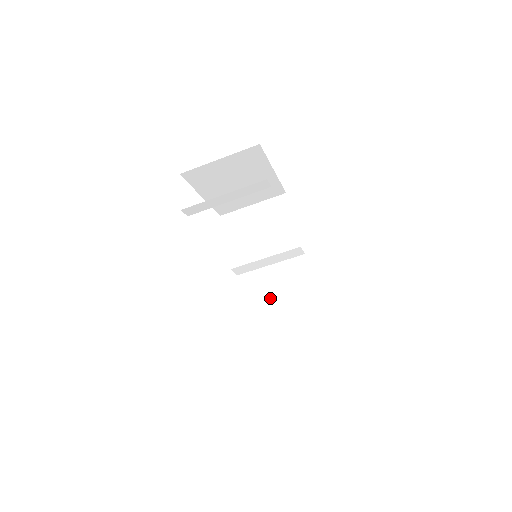
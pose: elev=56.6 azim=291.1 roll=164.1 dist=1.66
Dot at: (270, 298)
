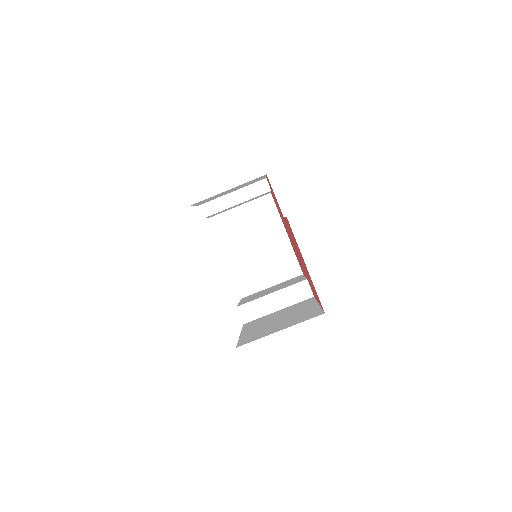
Dot at: (270, 321)
